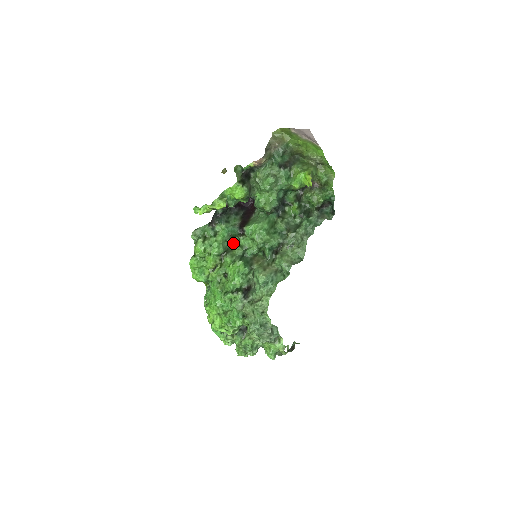
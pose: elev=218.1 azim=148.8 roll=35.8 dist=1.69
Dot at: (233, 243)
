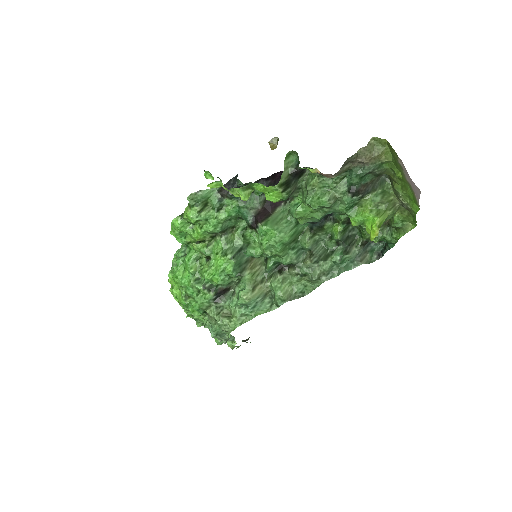
Dot at: (238, 224)
